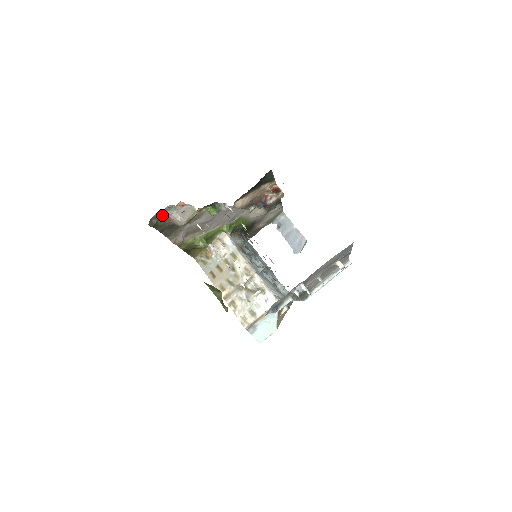
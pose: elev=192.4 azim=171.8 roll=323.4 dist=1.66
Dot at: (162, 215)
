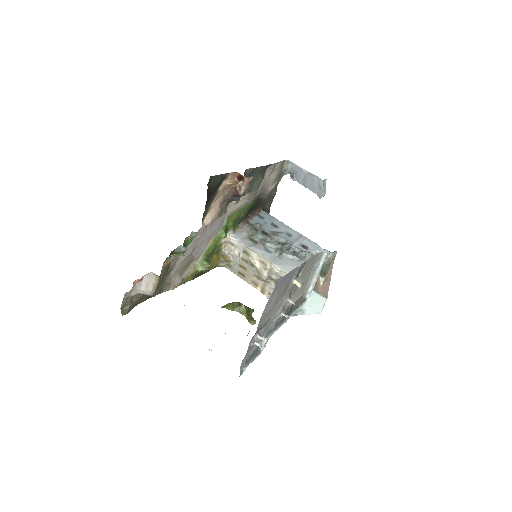
Dot at: (129, 299)
